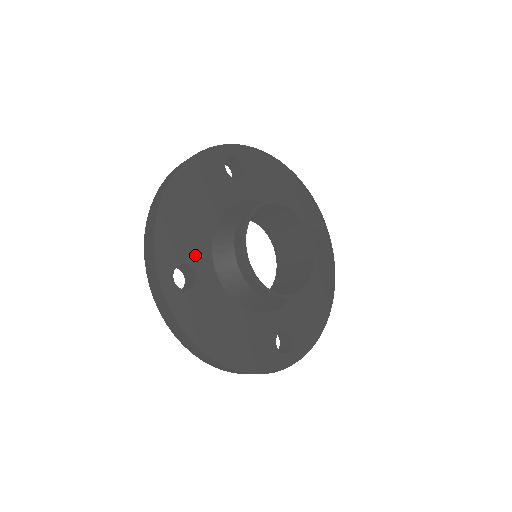
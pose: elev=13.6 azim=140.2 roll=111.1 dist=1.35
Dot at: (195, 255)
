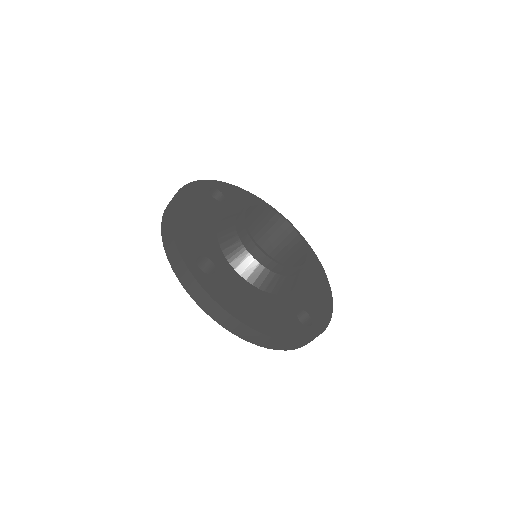
Dot at: (209, 250)
